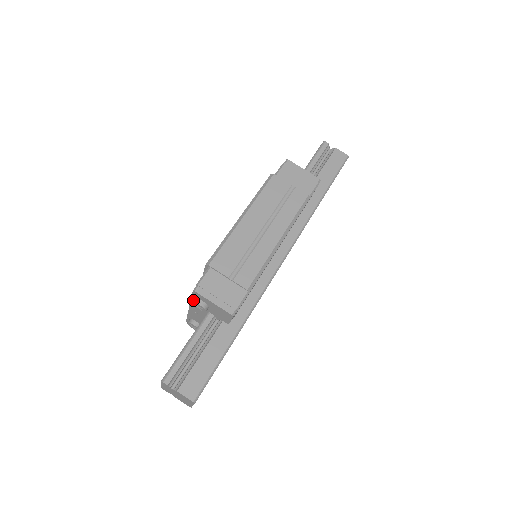
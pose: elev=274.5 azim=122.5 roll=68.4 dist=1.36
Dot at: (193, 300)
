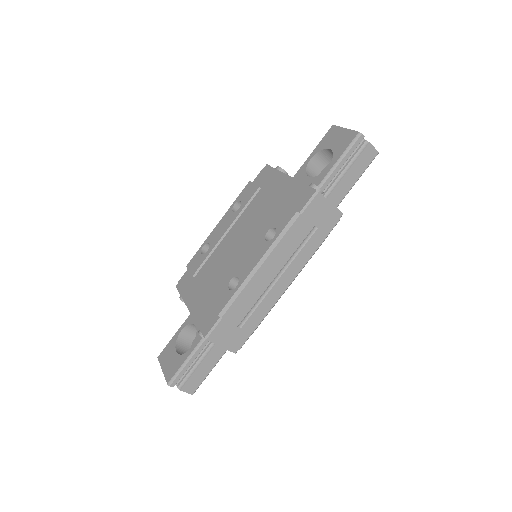
Dot at: (200, 333)
